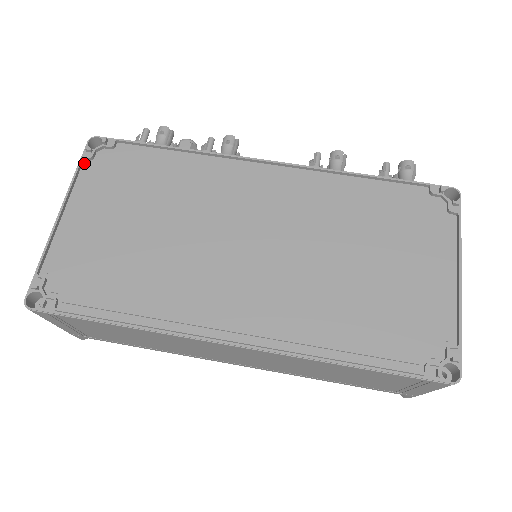
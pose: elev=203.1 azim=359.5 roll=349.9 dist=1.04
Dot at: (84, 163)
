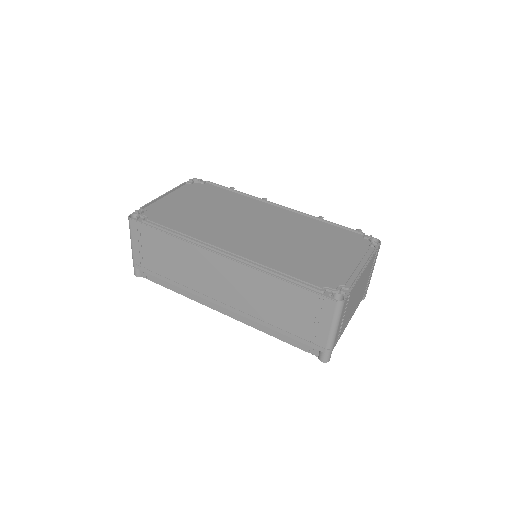
Dot at: (186, 184)
